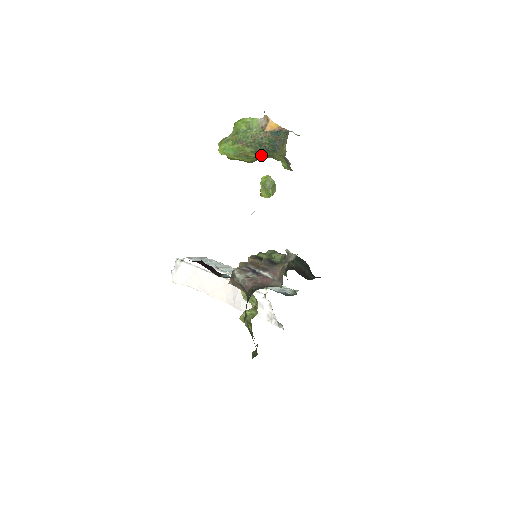
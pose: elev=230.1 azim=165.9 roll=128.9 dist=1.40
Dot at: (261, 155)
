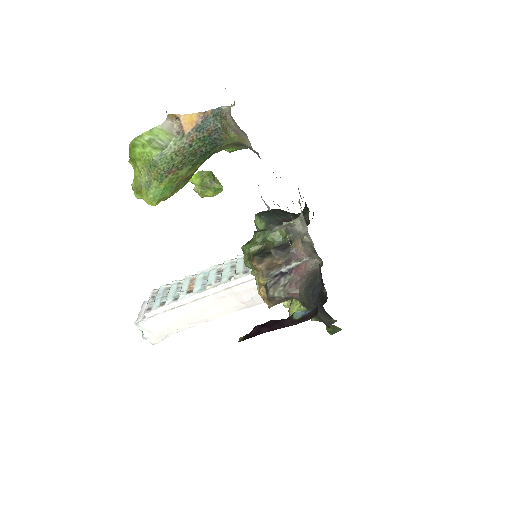
Dot at: (200, 164)
